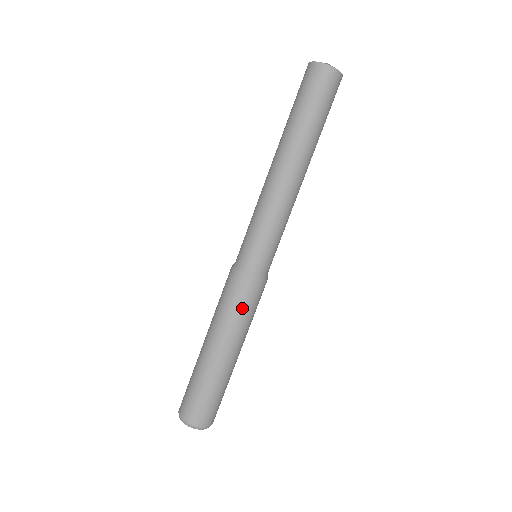
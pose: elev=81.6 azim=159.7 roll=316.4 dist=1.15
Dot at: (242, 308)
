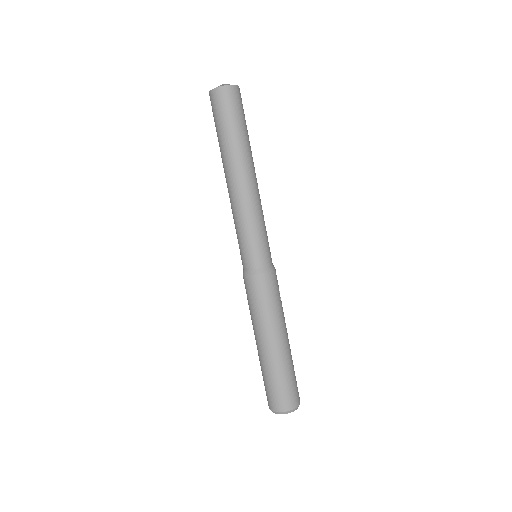
Dot at: (253, 303)
